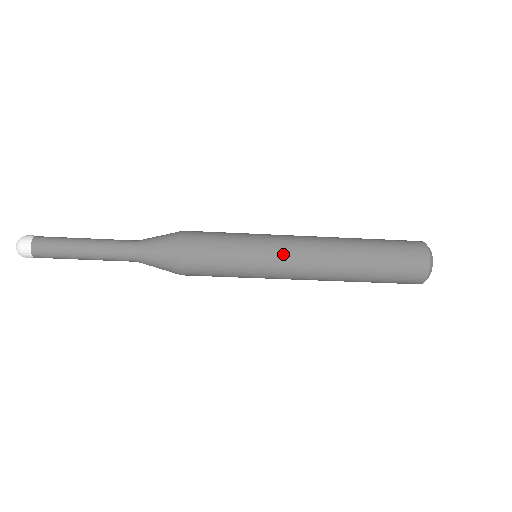
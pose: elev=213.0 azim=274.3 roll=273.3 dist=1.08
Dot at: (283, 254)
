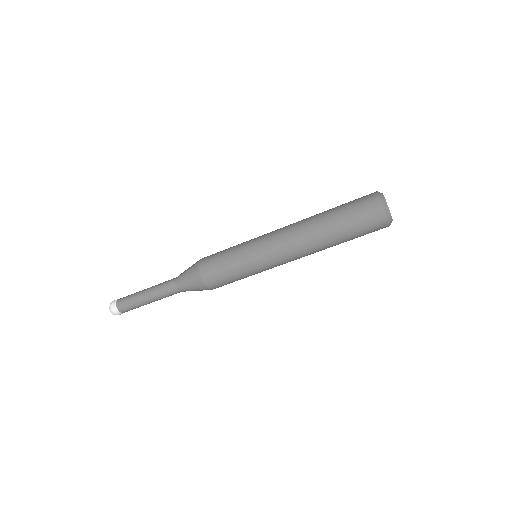
Dot at: (266, 237)
